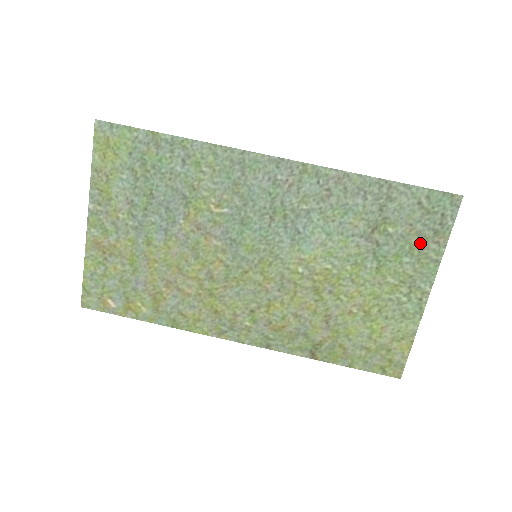
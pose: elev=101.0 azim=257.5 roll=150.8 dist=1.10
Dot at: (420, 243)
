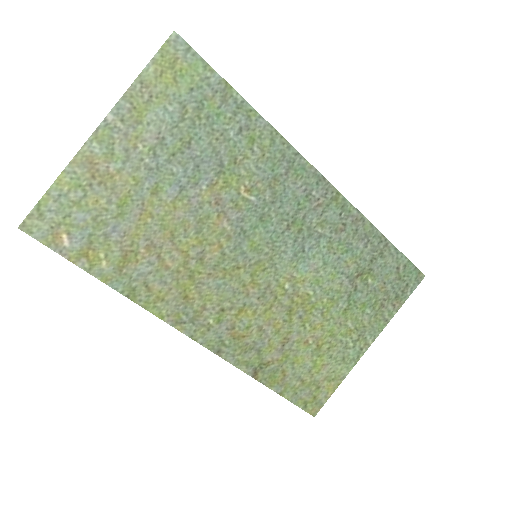
Dot at: (383, 301)
